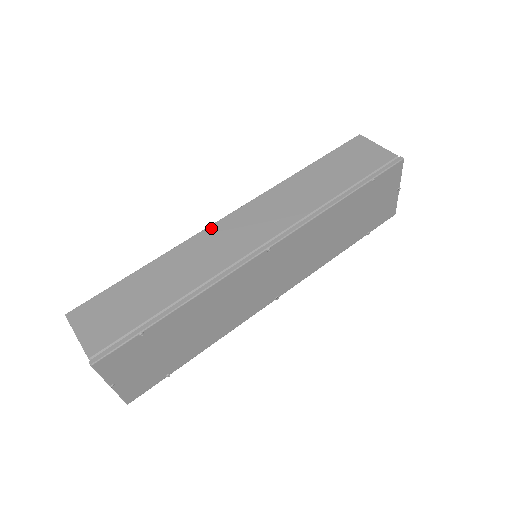
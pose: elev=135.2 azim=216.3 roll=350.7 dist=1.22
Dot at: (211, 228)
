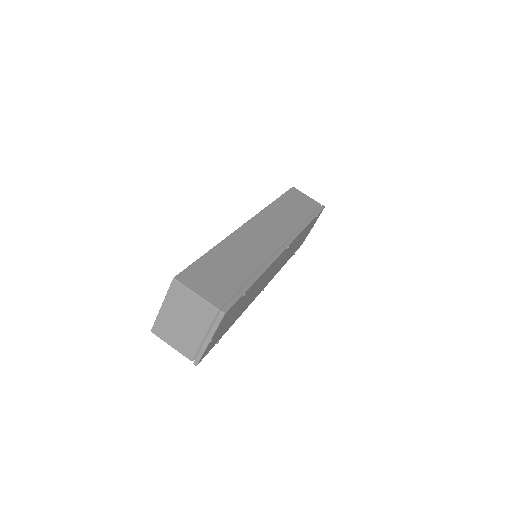
Dot at: (243, 228)
